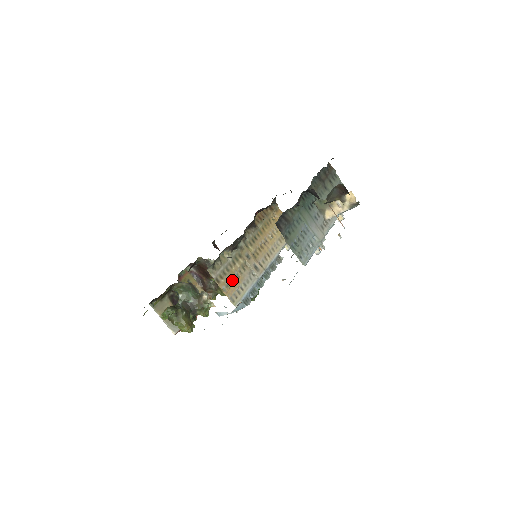
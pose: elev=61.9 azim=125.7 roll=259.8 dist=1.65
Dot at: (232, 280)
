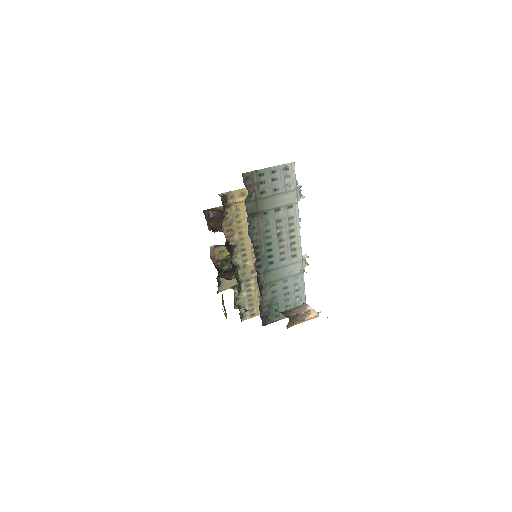
Dot at: (259, 300)
